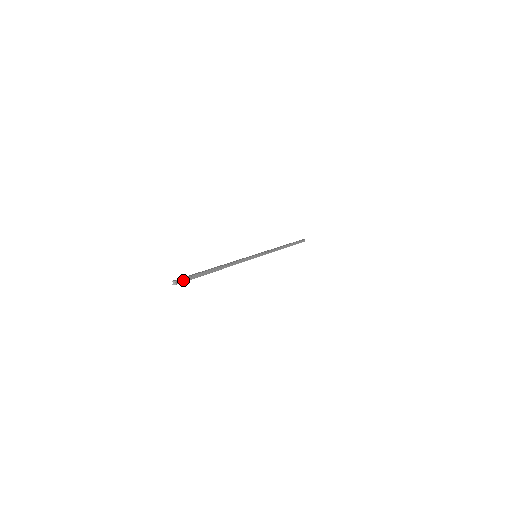
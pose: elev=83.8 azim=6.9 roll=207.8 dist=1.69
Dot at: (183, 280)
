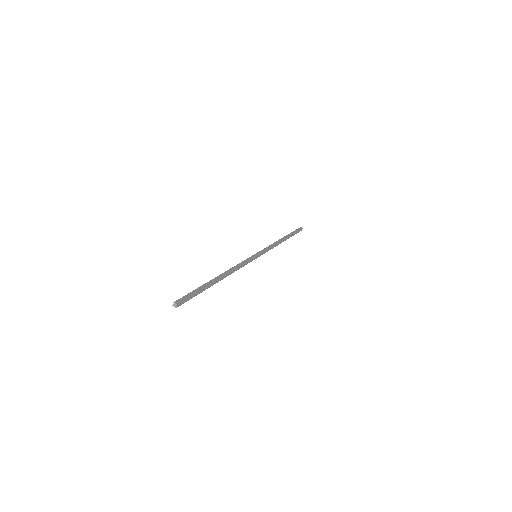
Dot at: (184, 301)
